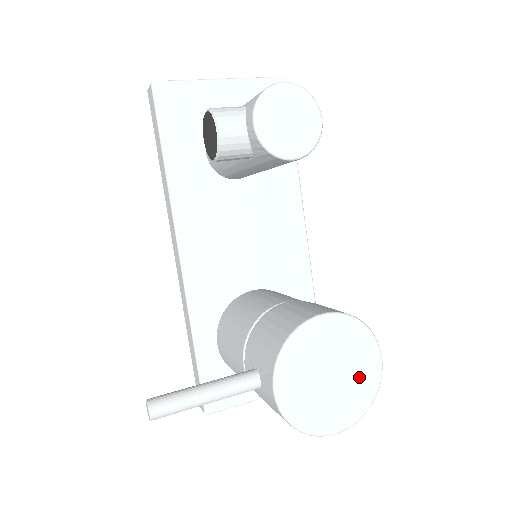
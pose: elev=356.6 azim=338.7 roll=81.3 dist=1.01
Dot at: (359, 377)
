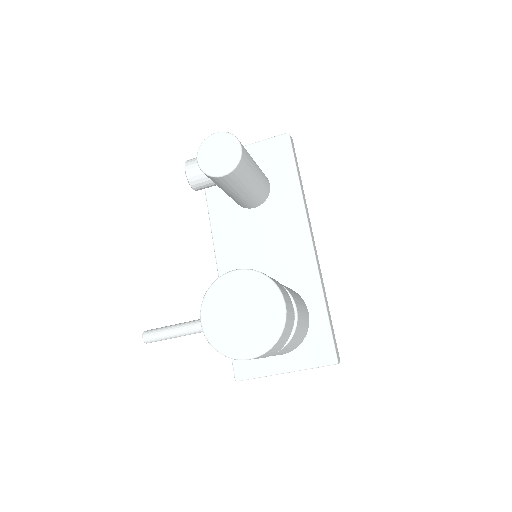
Dot at: (265, 317)
